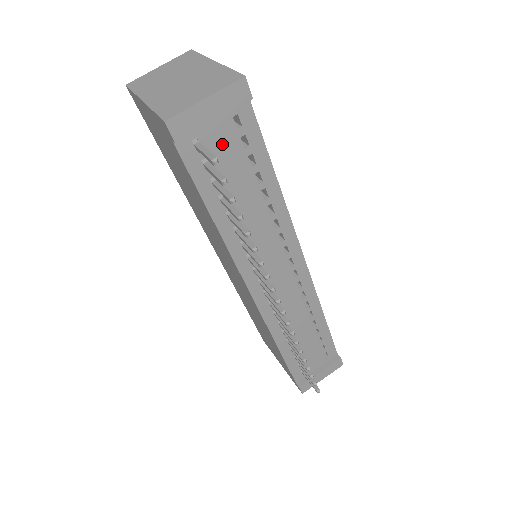
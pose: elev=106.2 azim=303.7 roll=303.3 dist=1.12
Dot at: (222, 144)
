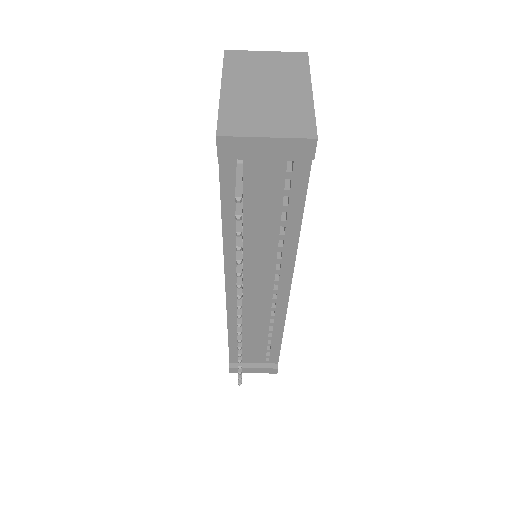
Dot at: (264, 176)
